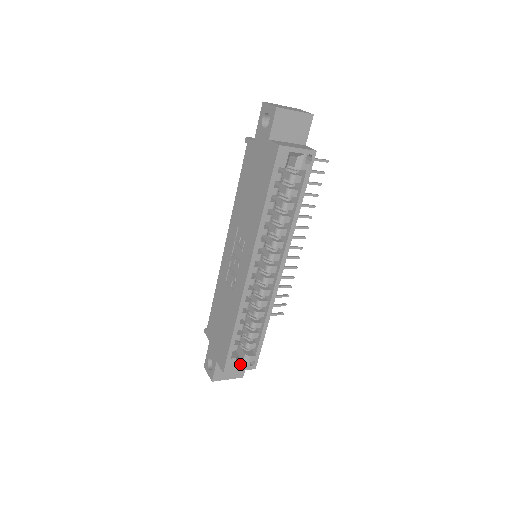
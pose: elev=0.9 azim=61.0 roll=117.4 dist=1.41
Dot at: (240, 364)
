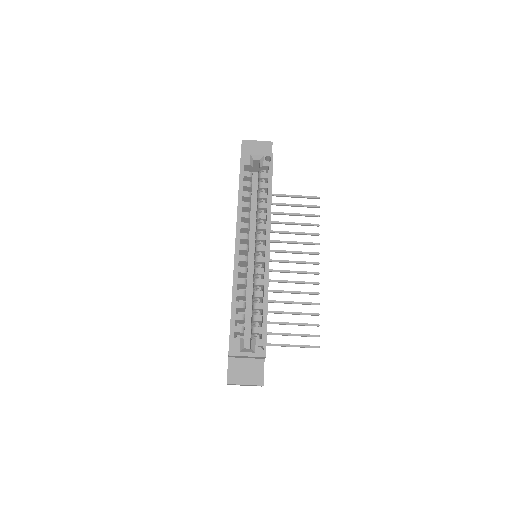
Dot at: (247, 350)
